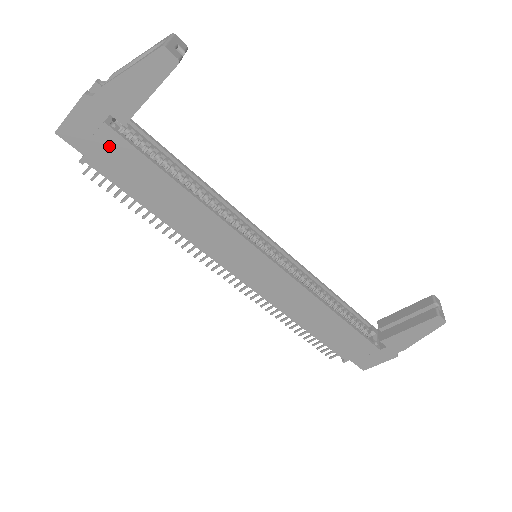
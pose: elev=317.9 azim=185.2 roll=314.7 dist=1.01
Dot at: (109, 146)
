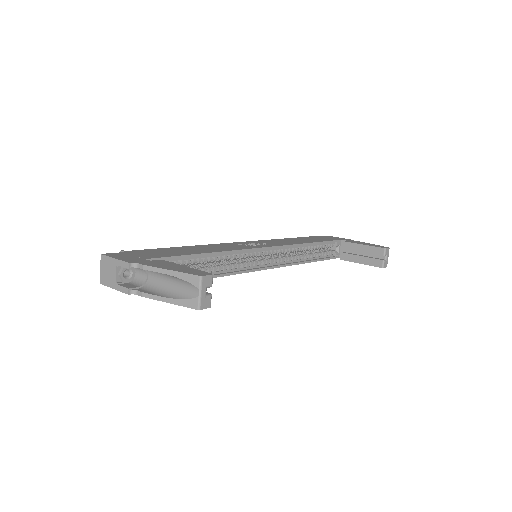
Dot at: occluded
